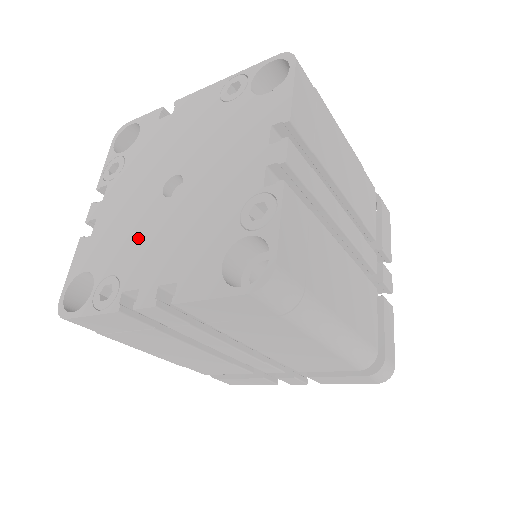
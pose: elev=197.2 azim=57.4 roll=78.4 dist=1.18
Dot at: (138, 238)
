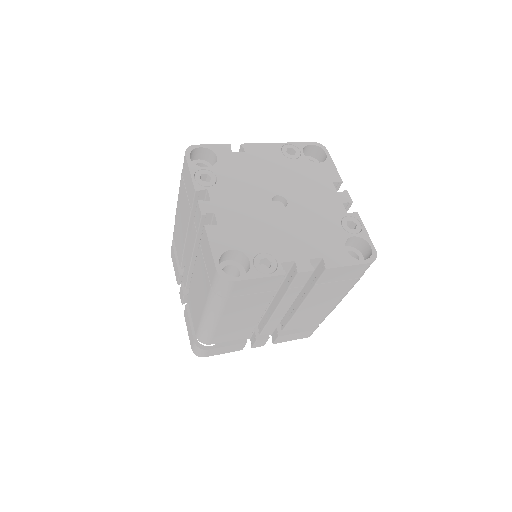
Dot at: (271, 231)
